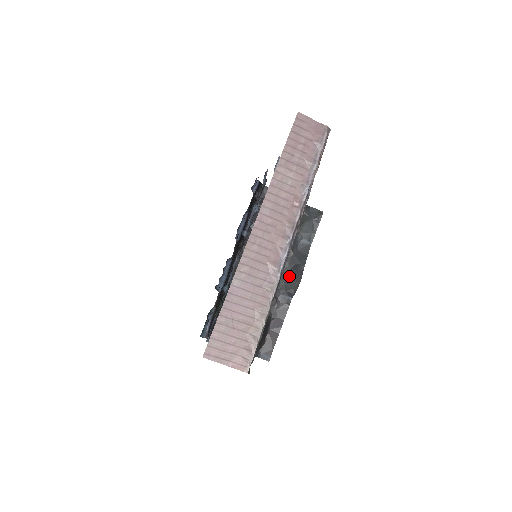
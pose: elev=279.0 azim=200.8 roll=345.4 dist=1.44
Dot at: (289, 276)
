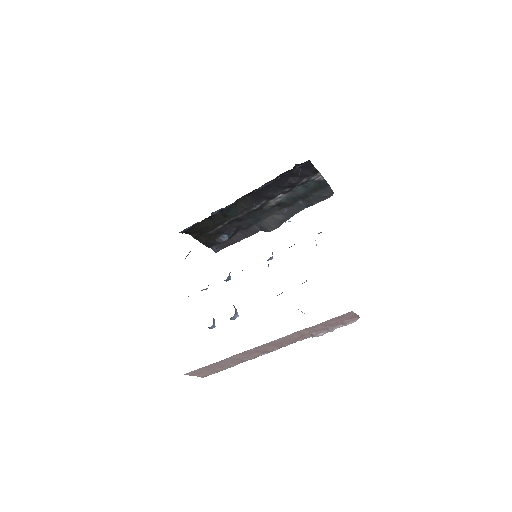
Dot at: (271, 219)
